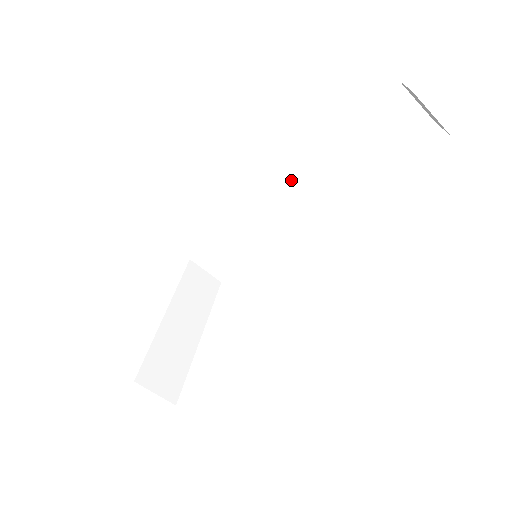
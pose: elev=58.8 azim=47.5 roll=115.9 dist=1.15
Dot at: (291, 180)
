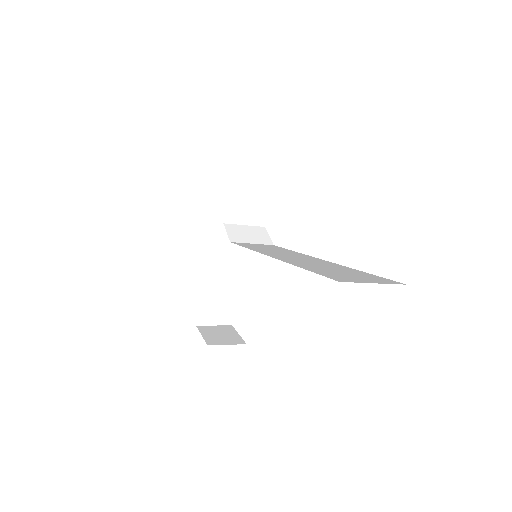
Dot at: occluded
